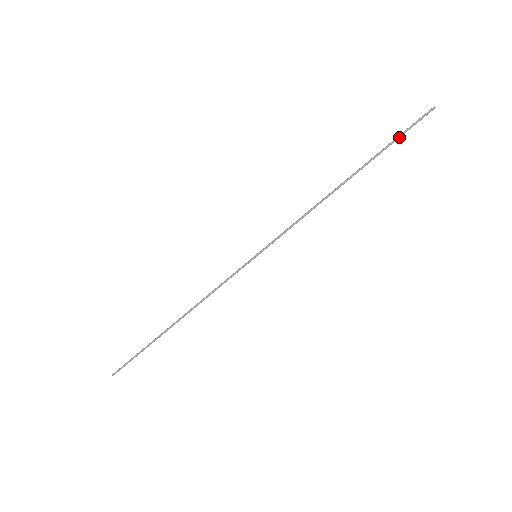
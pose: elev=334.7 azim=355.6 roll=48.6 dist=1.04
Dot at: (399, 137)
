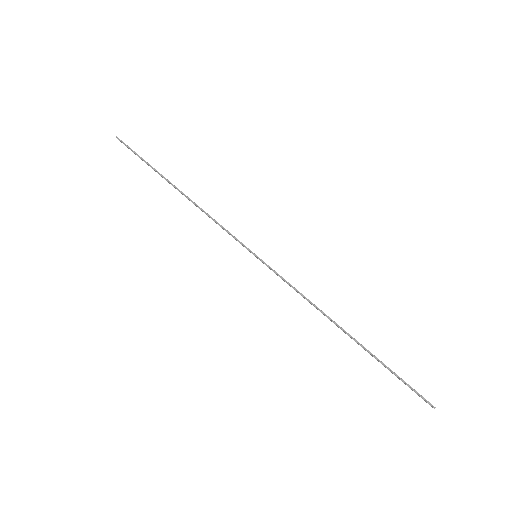
Dot at: (398, 377)
